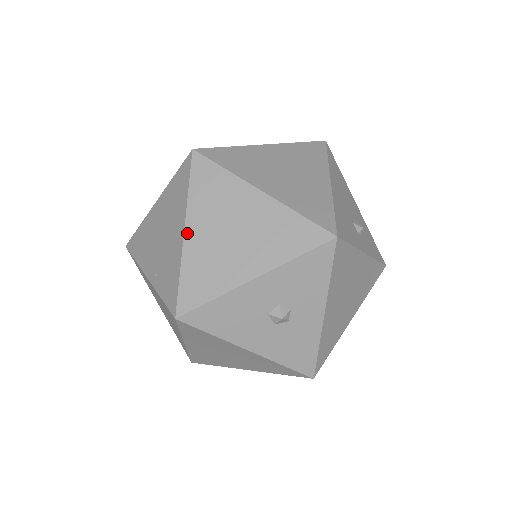
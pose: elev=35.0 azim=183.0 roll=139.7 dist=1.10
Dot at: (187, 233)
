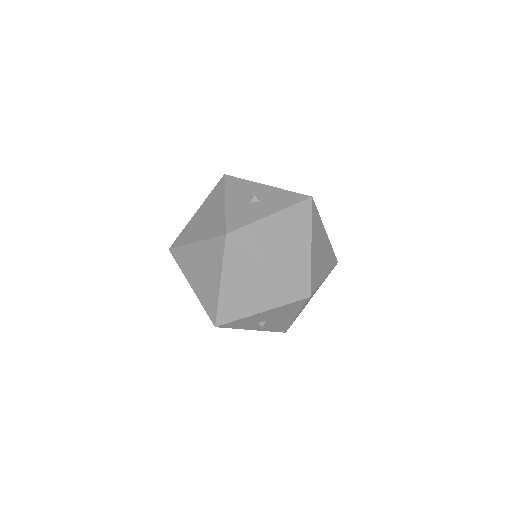
Dot at: (196, 241)
